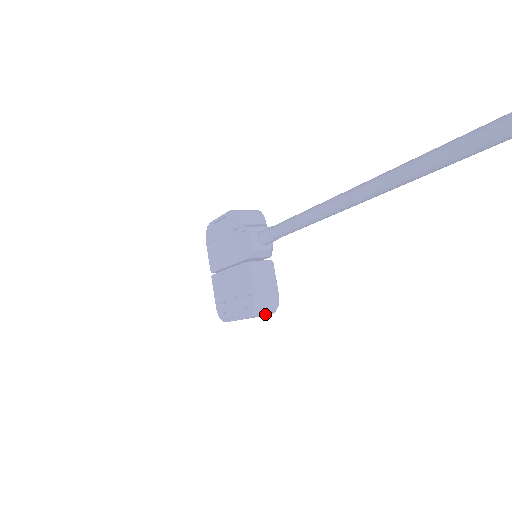
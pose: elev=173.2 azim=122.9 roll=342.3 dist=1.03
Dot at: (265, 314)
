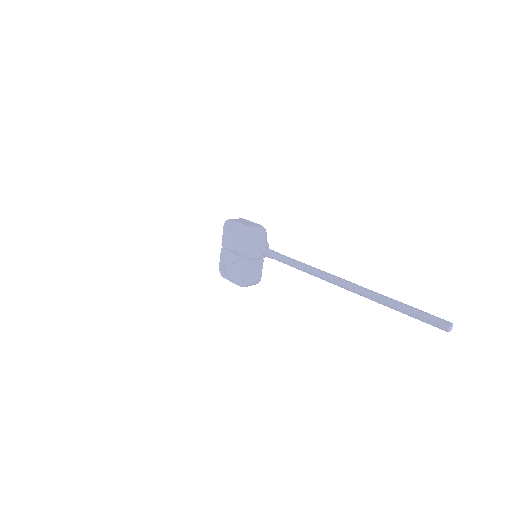
Dot at: occluded
